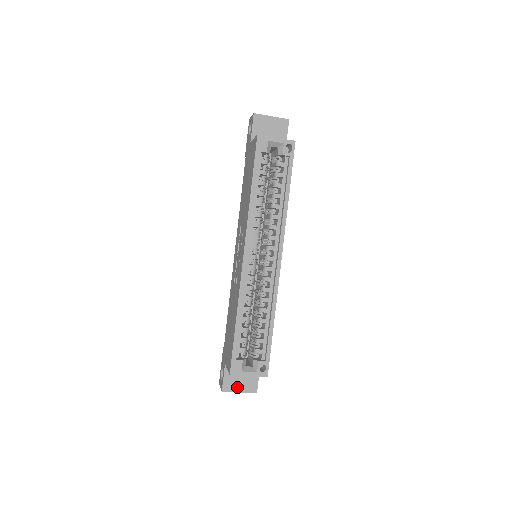
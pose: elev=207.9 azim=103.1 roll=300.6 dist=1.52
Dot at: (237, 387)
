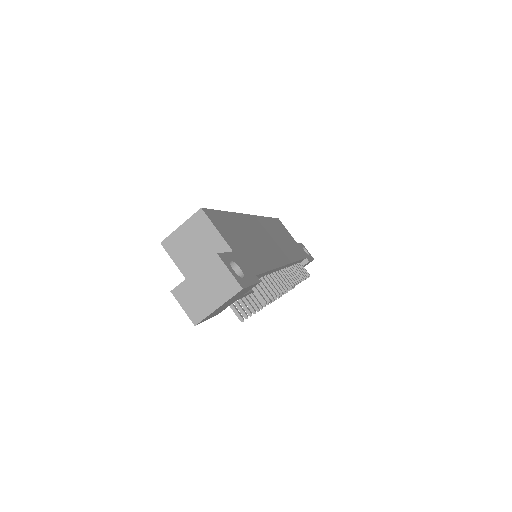
Dot at: occluded
